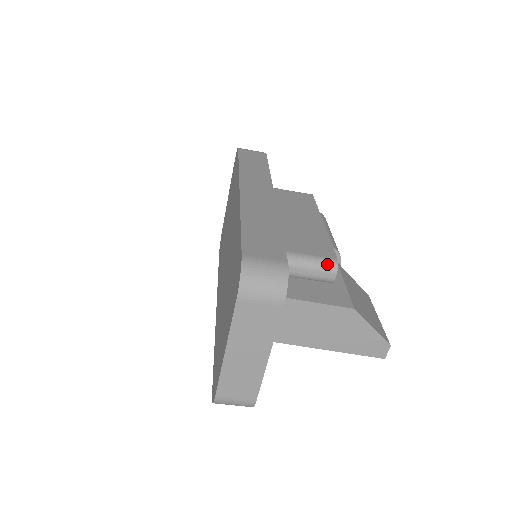
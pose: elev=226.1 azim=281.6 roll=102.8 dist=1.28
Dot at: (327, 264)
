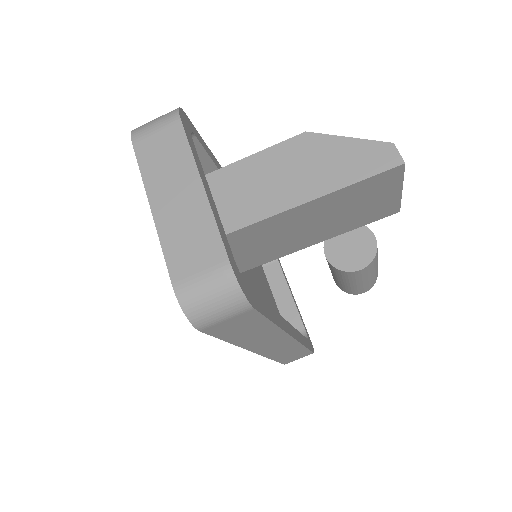
Dot at: occluded
